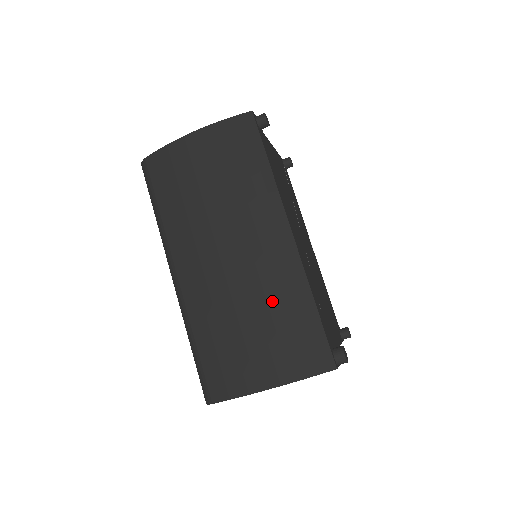
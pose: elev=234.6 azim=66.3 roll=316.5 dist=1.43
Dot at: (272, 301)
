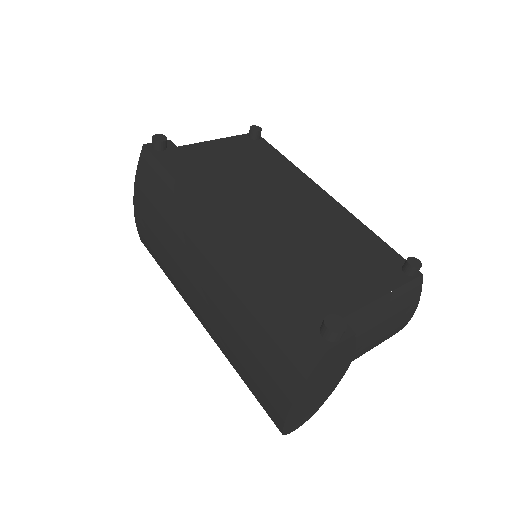
Dot at: (242, 310)
